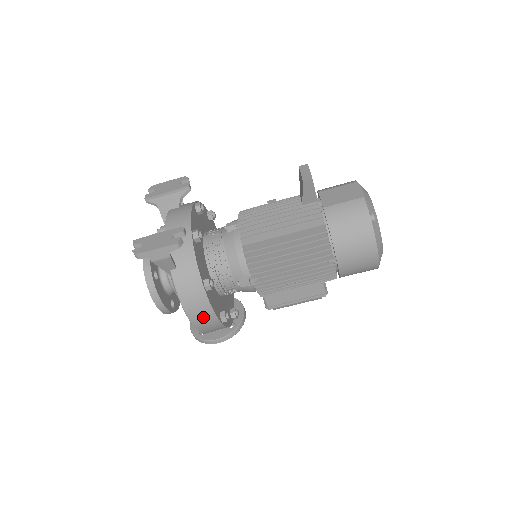
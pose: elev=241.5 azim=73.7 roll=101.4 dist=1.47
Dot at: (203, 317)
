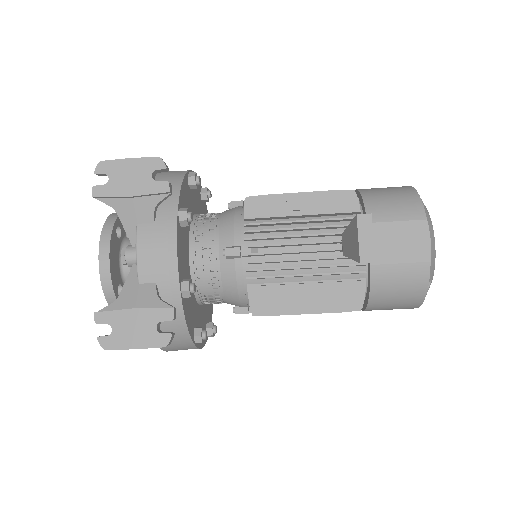
Dot at: occluded
